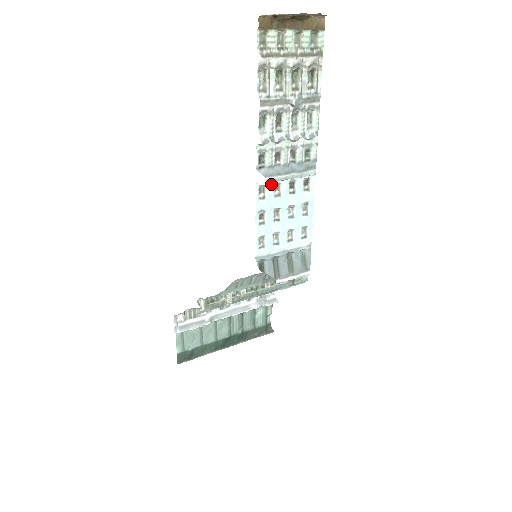
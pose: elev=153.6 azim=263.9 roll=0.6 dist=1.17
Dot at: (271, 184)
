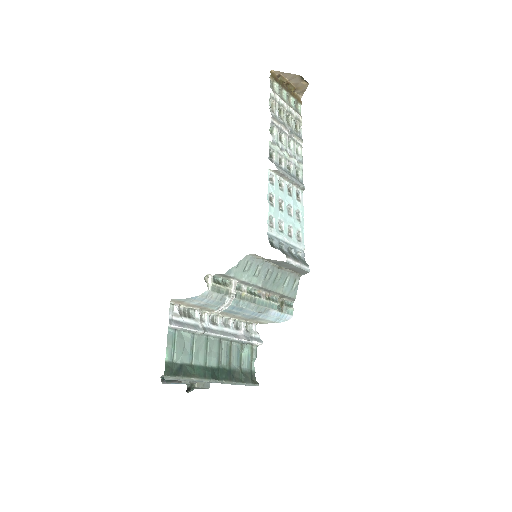
Dot at: (277, 177)
